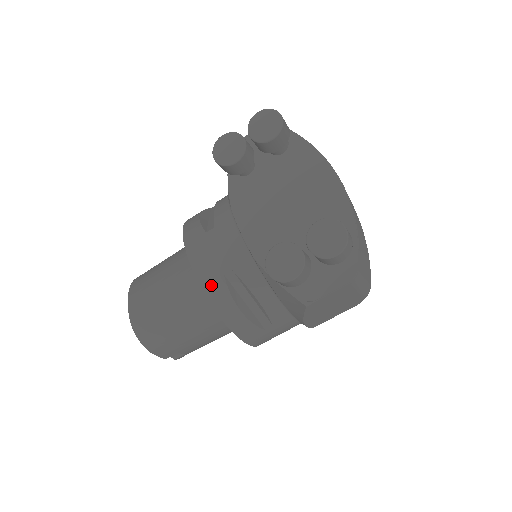
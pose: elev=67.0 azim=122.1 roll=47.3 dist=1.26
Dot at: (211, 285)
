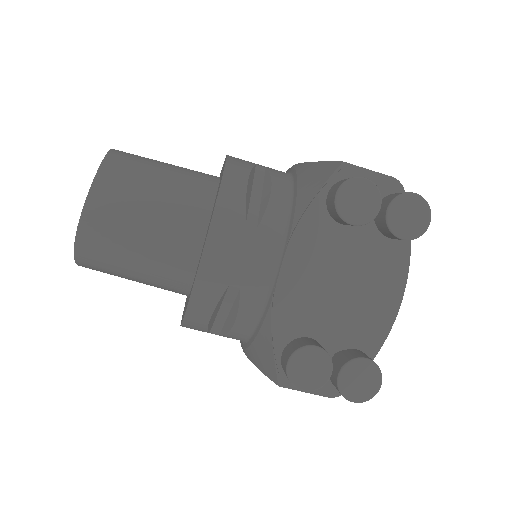
Dot at: (208, 284)
